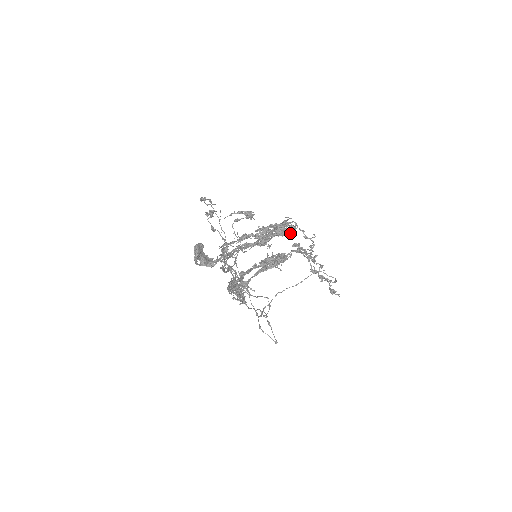
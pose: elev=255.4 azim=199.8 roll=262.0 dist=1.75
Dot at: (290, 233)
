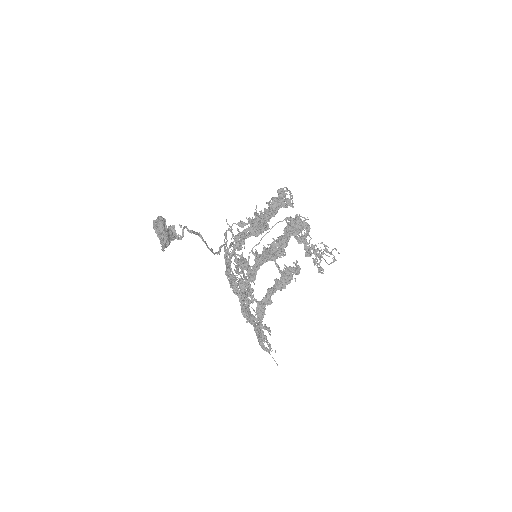
Dot at: occluded
